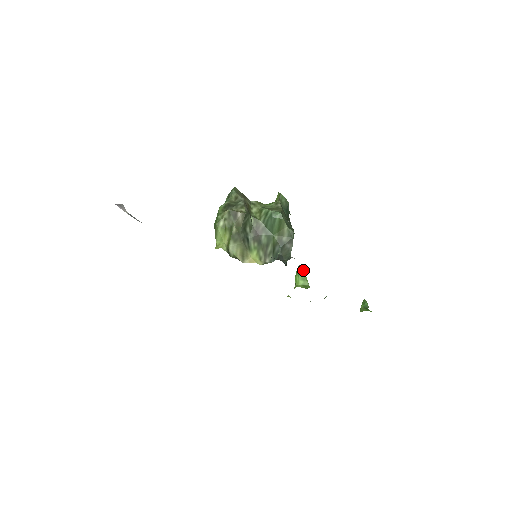
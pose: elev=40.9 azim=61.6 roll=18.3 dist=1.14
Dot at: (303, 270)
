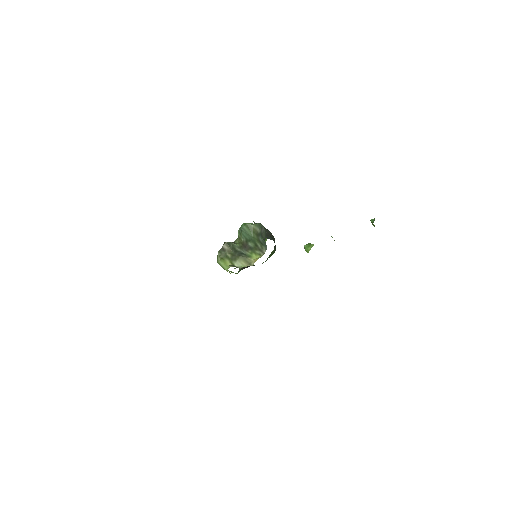
Dot at: (307, 244)
